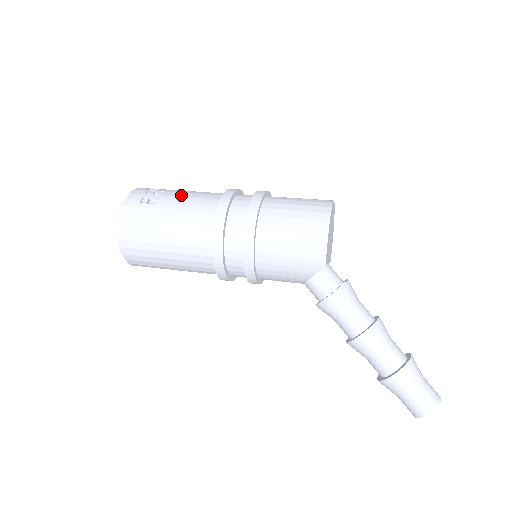
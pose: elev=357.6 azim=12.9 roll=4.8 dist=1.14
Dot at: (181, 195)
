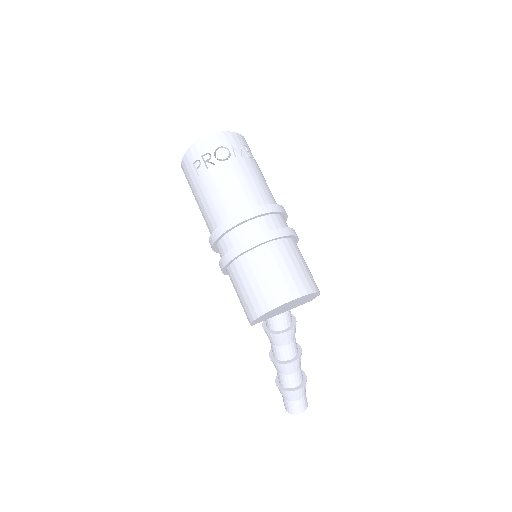
Dot at: (216, 184)
